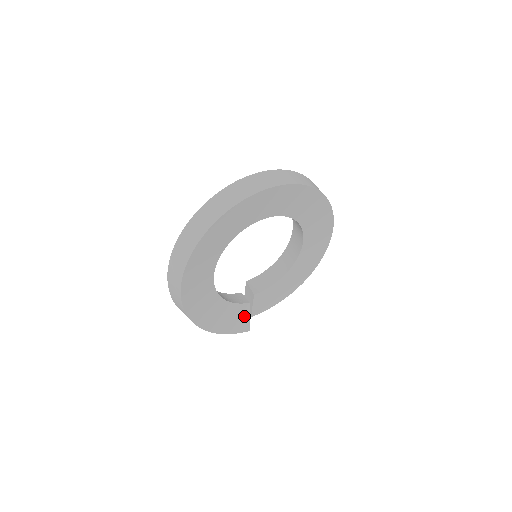
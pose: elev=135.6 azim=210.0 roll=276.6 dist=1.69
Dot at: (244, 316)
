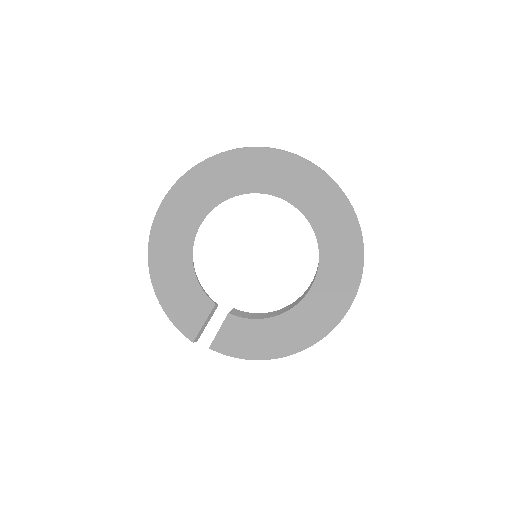
Dot at: (200, 315)
